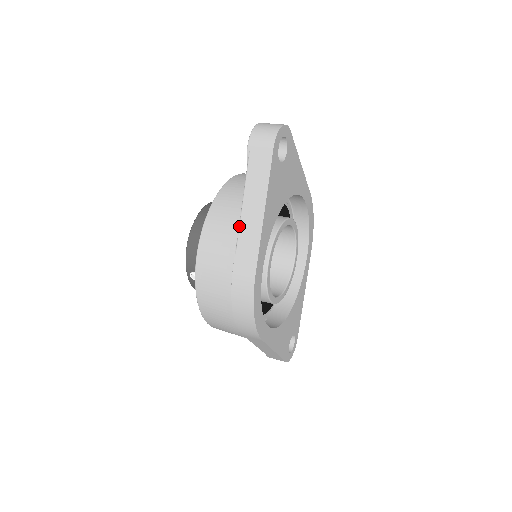
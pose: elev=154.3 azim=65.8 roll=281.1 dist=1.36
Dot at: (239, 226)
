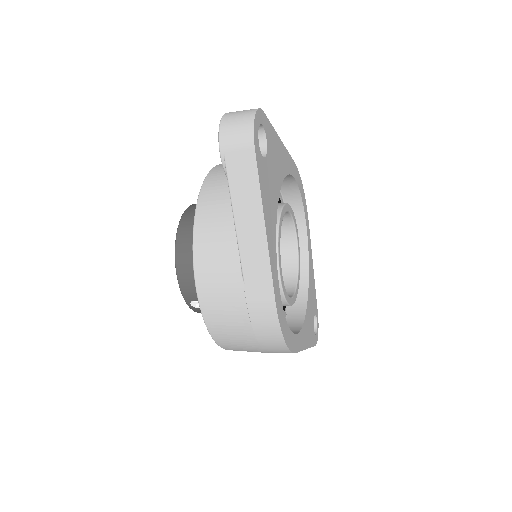
Dot at: (239, 251)
